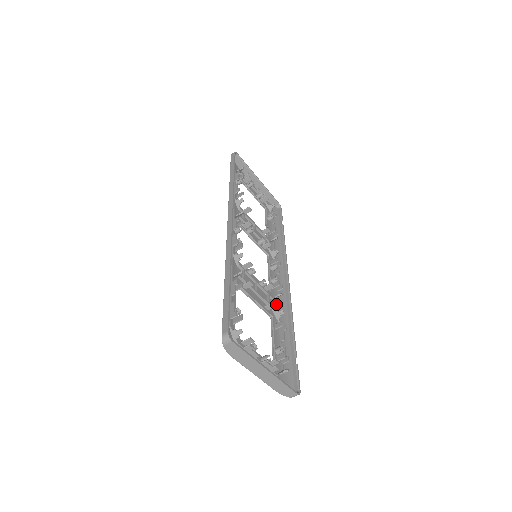
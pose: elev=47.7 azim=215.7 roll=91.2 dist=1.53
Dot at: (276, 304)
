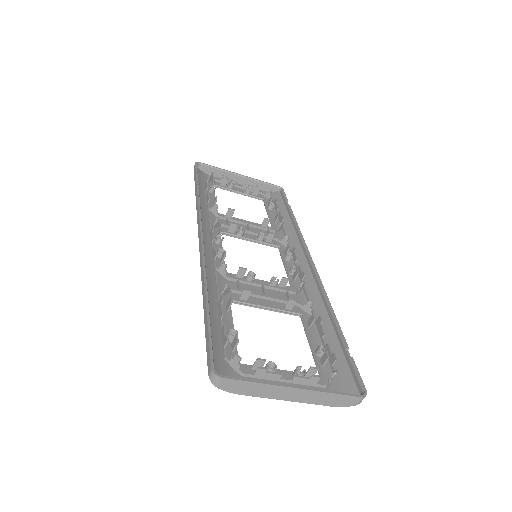
Dot at: (304, 297)
